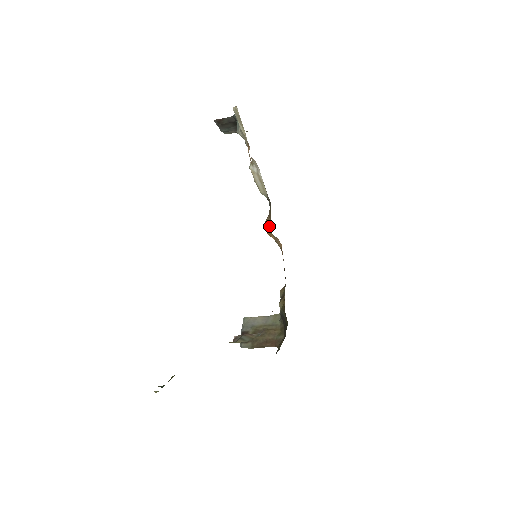
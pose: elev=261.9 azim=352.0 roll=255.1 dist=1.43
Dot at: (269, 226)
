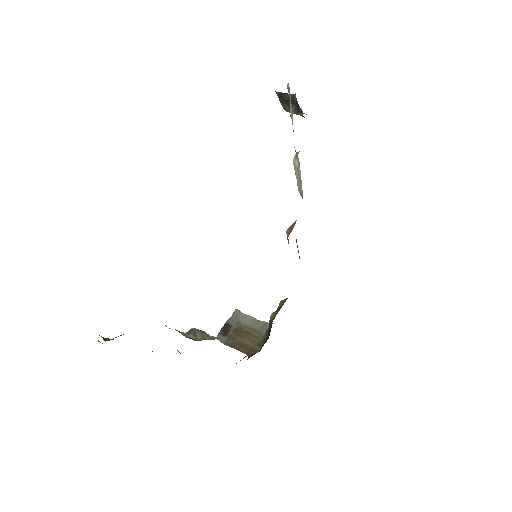
Dot at: (291, 230)
